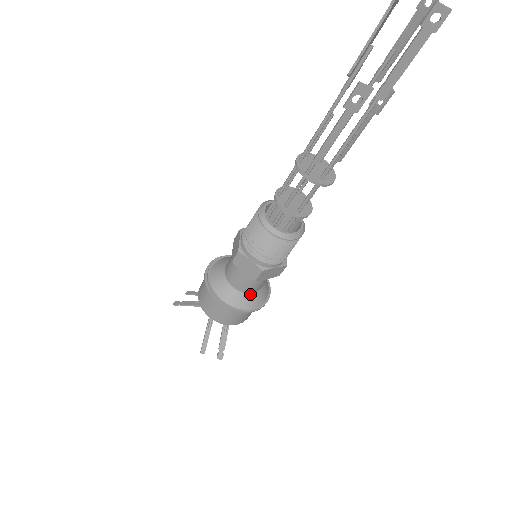
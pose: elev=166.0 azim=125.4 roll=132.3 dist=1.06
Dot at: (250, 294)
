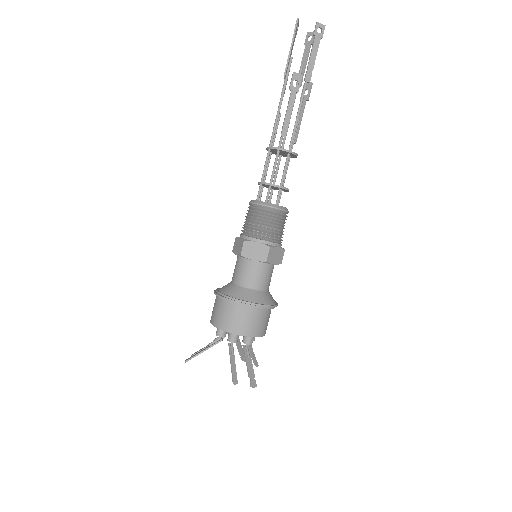
Dot at: (263, 292)
